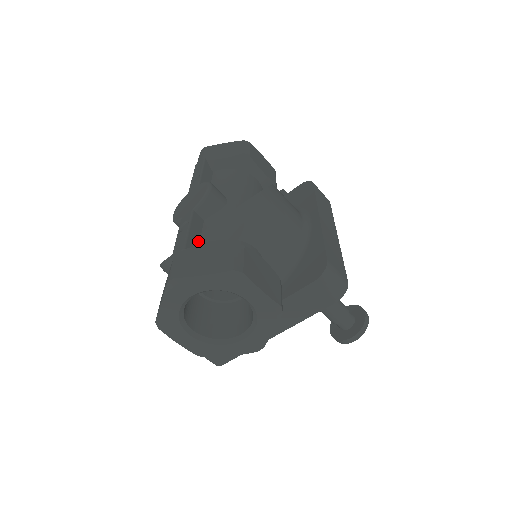
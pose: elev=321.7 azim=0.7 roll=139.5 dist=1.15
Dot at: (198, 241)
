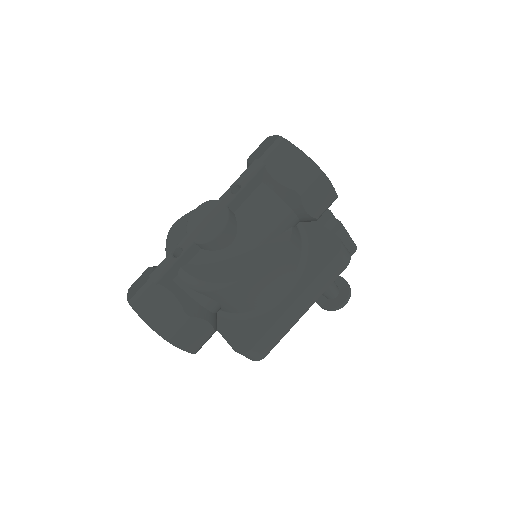
Dot at: (177, 272)
